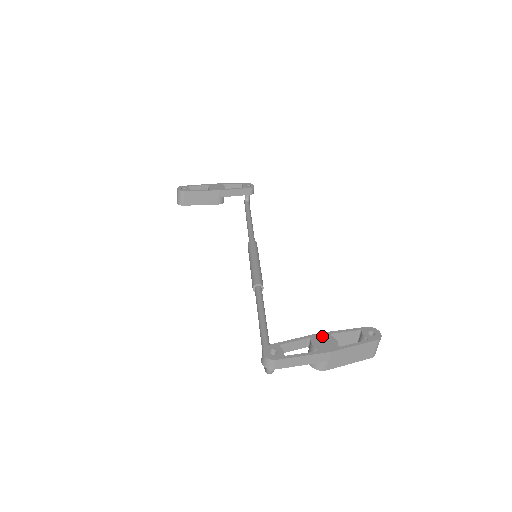
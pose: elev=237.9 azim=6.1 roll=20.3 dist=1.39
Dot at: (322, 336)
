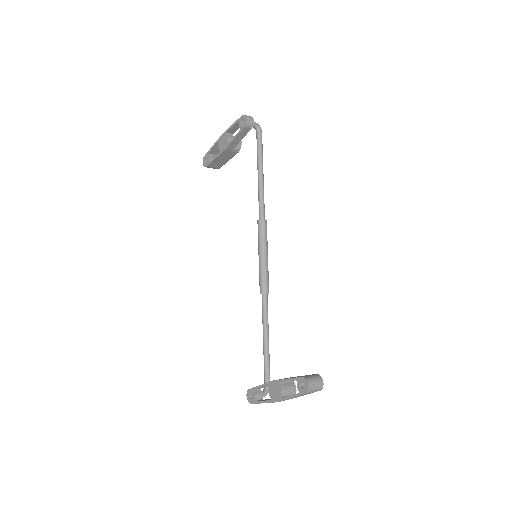
Dot at: (274, 385)
